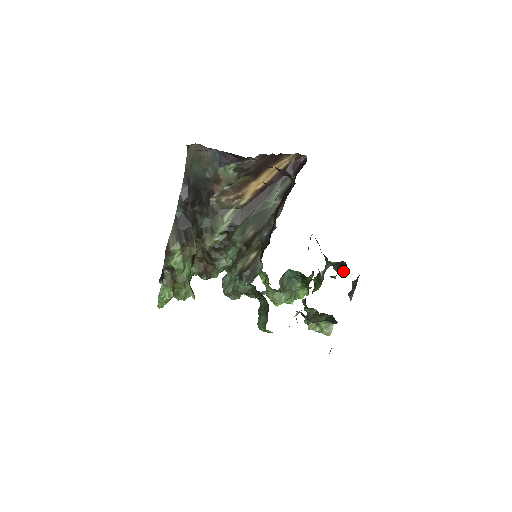
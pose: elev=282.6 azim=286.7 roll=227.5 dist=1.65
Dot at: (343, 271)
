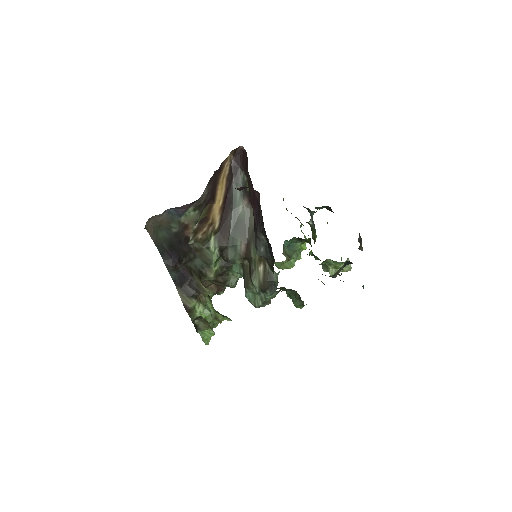
Dot at: occluded
